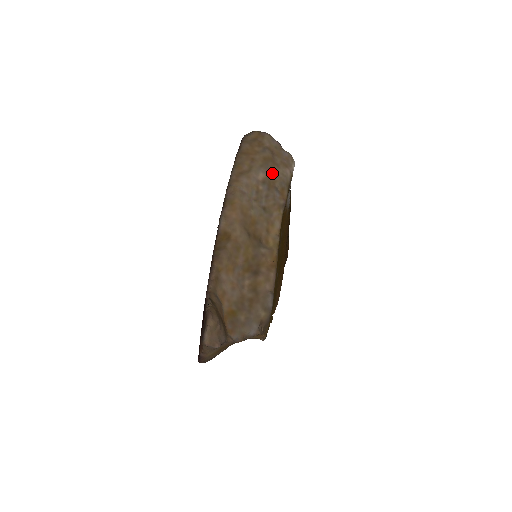
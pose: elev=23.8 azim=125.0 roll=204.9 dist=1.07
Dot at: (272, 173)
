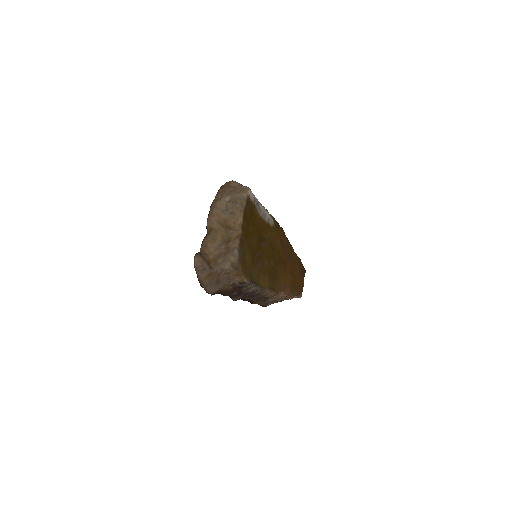
Dot at: (235, 196)
